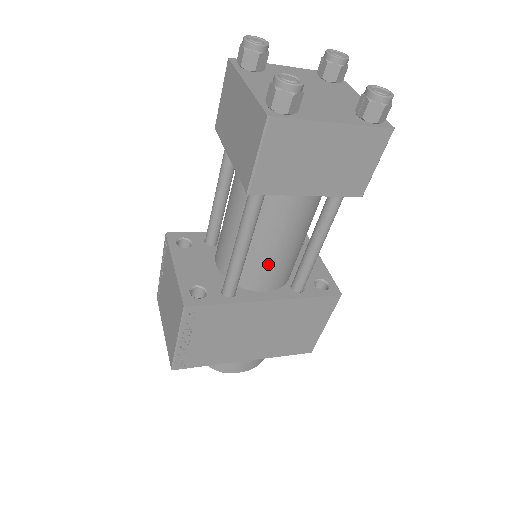
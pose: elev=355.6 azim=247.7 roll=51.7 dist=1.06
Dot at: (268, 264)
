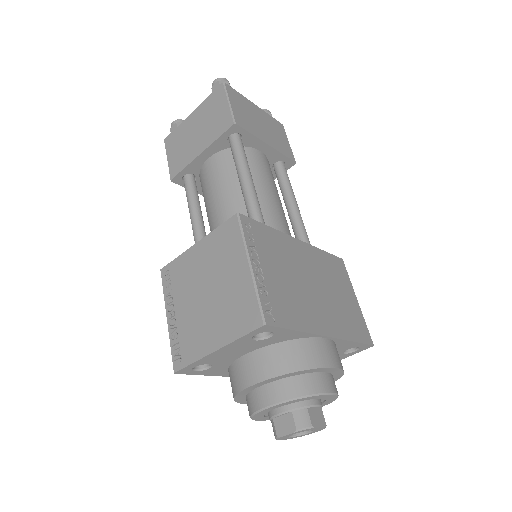
Dot at: (274, 213)
